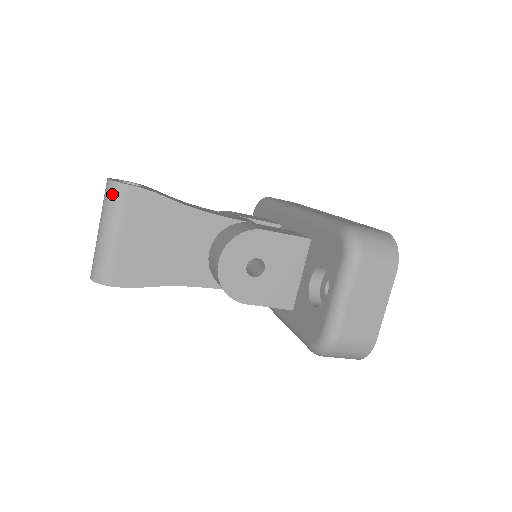
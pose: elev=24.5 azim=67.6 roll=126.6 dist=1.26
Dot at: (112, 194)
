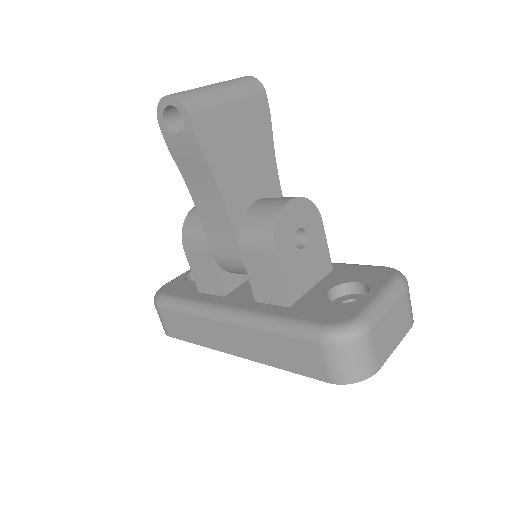
Dot at: (250, 82)
